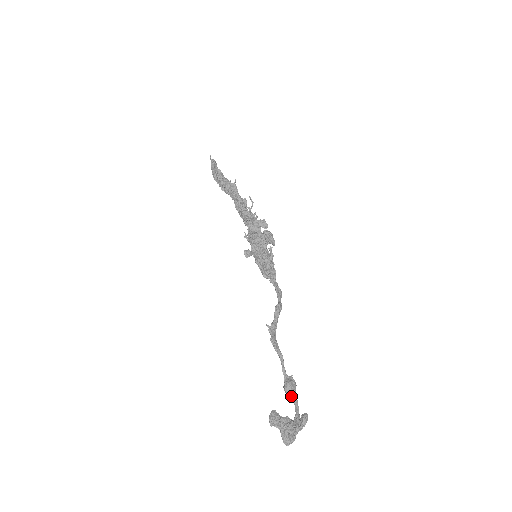
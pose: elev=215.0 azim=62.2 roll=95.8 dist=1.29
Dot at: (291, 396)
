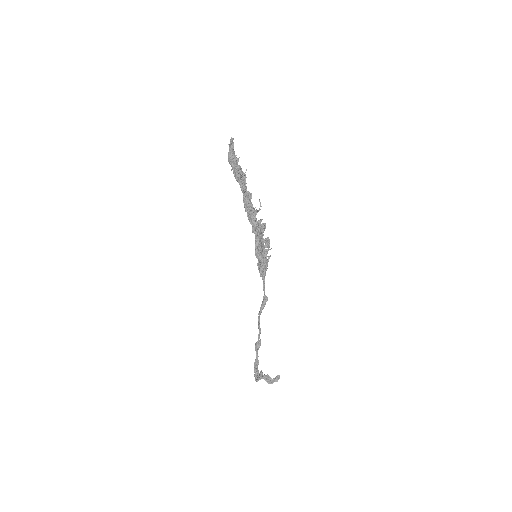
Dot at: (257, 350)
